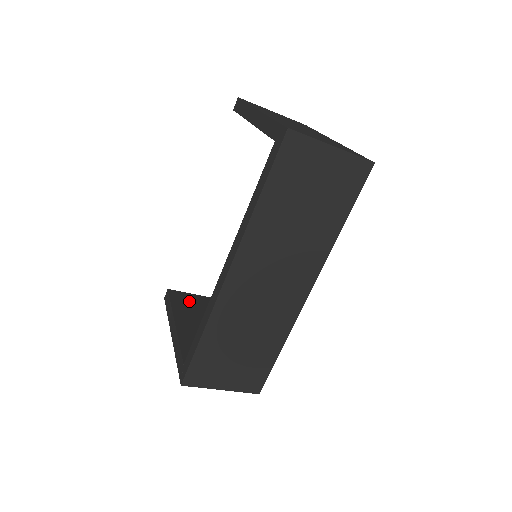
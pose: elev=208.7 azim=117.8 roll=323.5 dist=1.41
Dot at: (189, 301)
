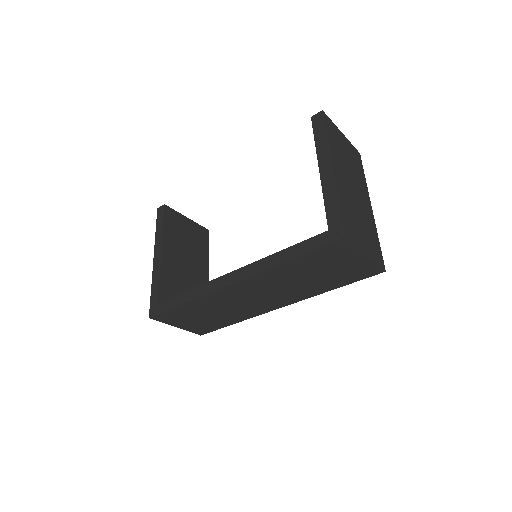
Dot at: (178, 224)
